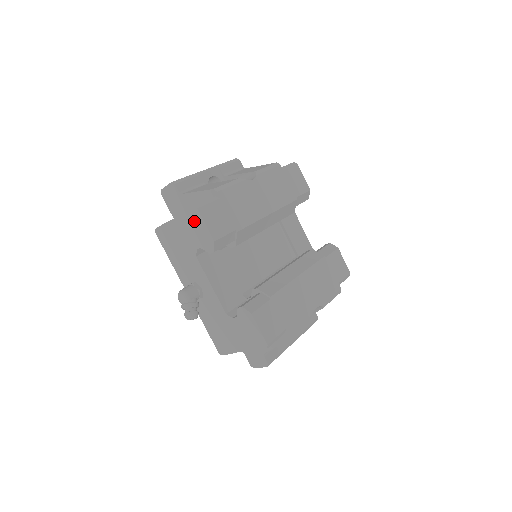
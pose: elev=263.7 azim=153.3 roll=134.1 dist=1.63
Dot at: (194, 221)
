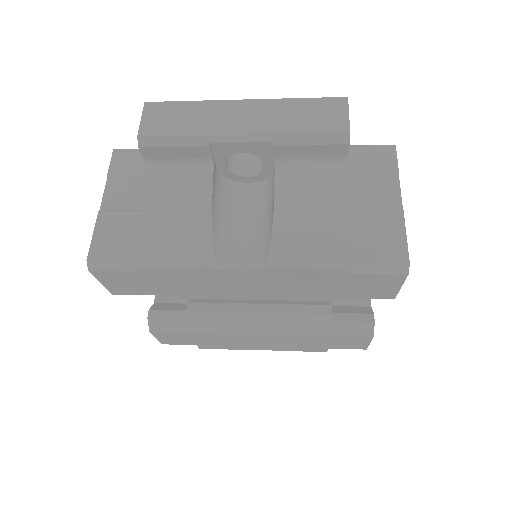
Dot at: occluded
